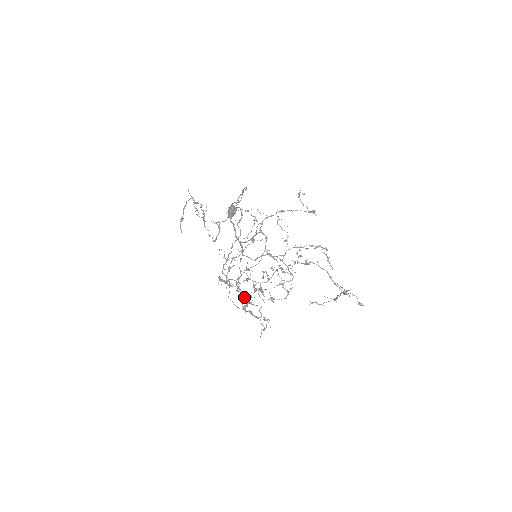
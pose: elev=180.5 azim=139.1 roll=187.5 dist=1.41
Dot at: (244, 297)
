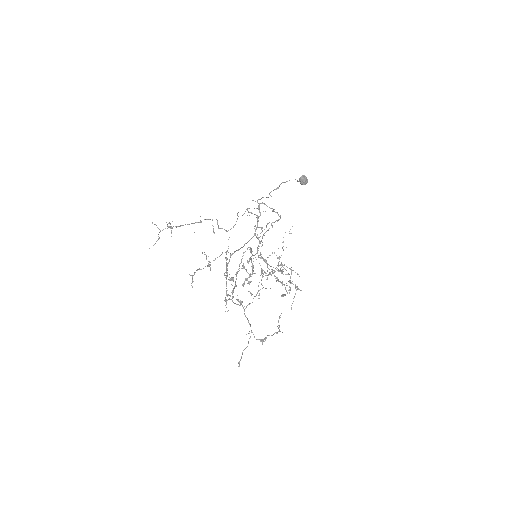
Dot at: (251, 276)
